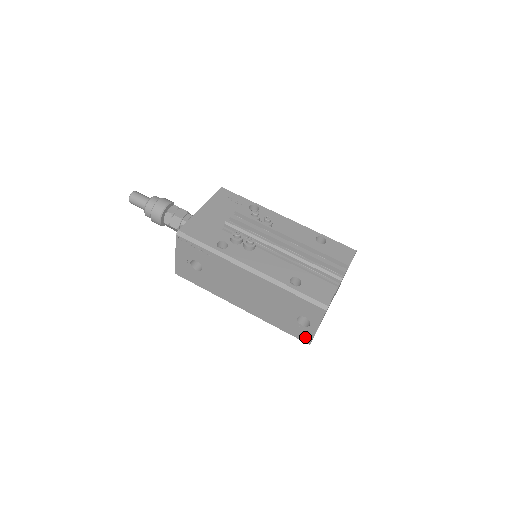
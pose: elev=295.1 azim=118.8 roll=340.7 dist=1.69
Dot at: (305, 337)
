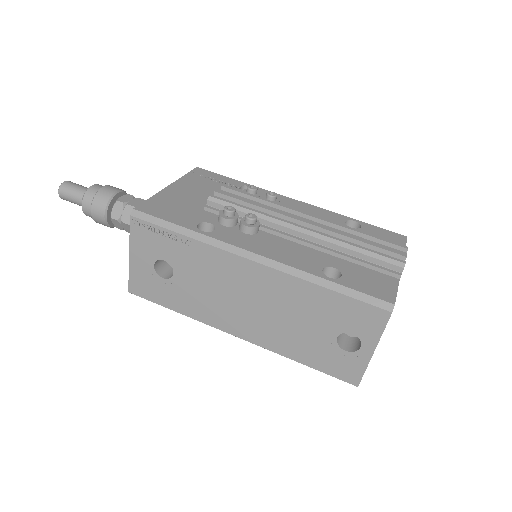
Dot at: (350, 373)
